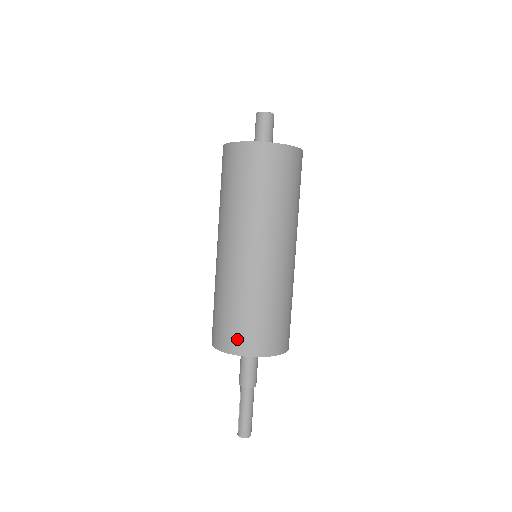
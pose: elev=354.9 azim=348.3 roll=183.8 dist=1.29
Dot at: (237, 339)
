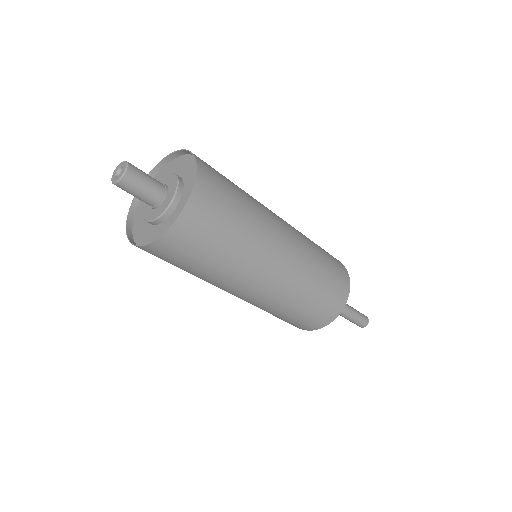
Dot at: occluded
